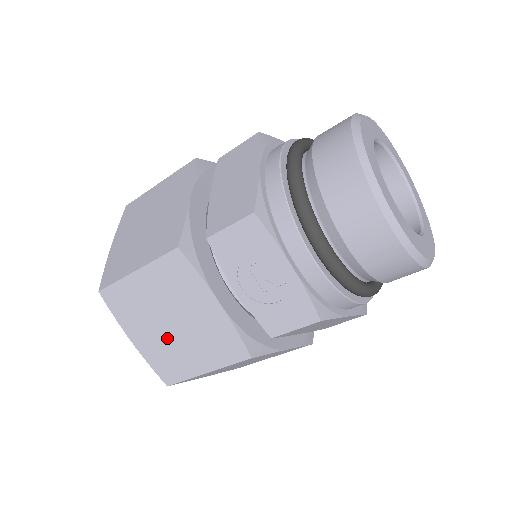
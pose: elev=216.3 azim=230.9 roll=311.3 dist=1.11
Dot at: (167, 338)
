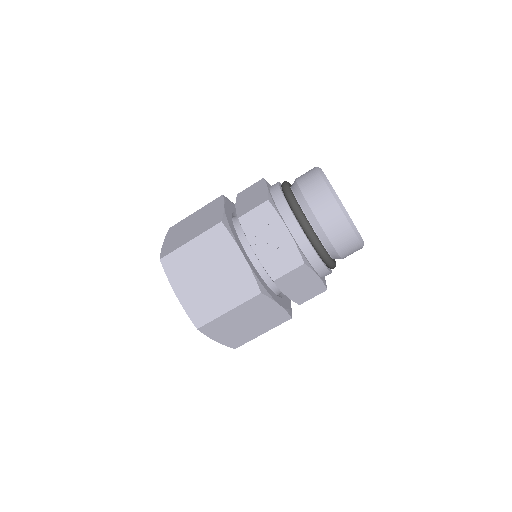
Dot at: (204, 288)
